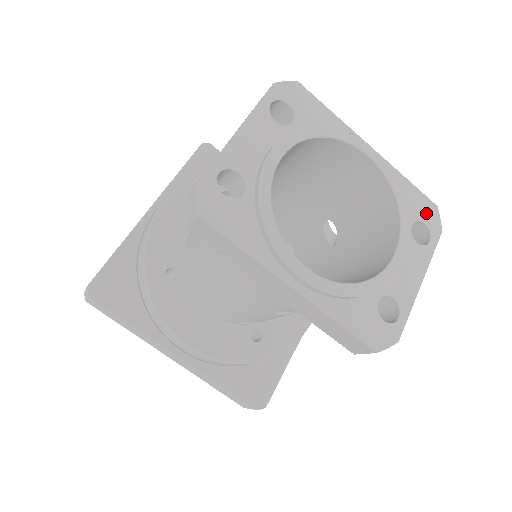
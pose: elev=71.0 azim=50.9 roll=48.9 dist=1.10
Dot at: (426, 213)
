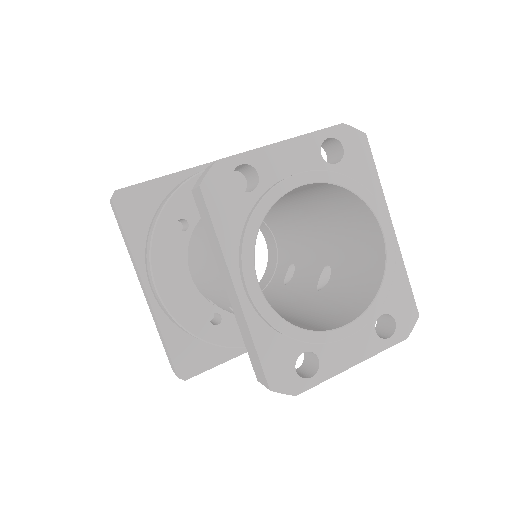
Dot at: (404, 314)
